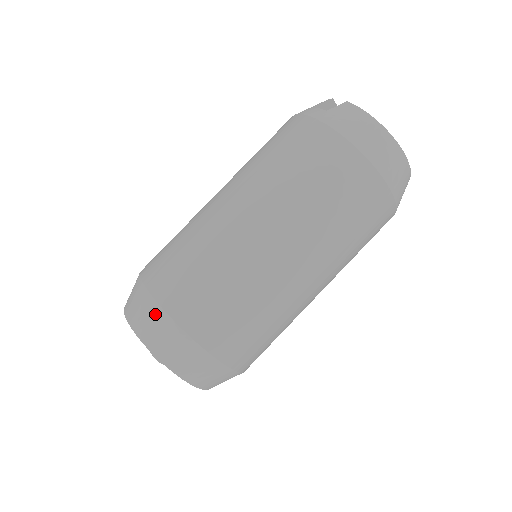
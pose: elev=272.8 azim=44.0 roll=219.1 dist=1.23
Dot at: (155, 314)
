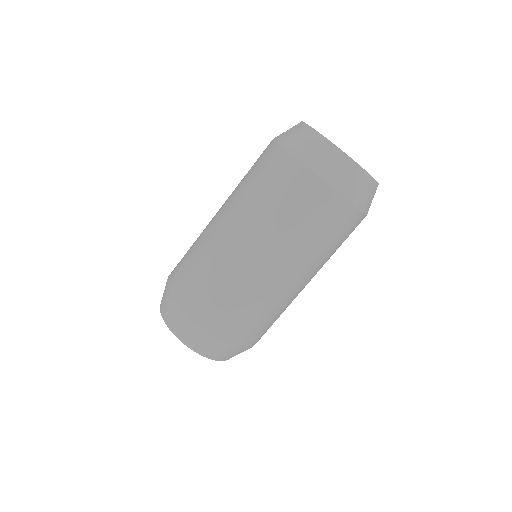
Dot at: (166, 294)
